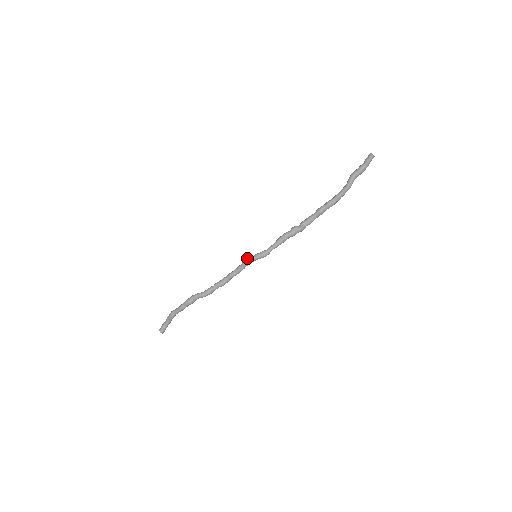
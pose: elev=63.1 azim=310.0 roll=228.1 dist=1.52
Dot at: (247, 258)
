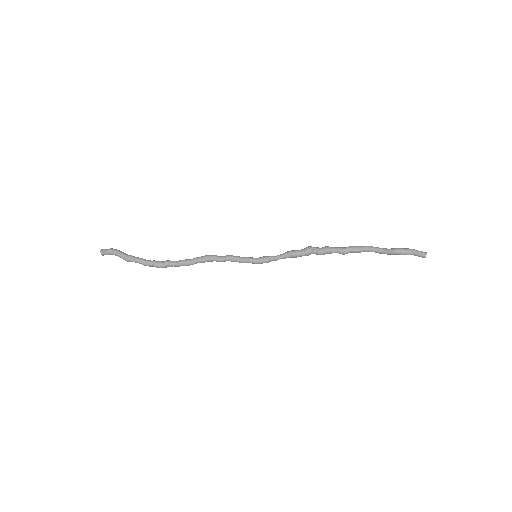
Dot at: (247, 261)
